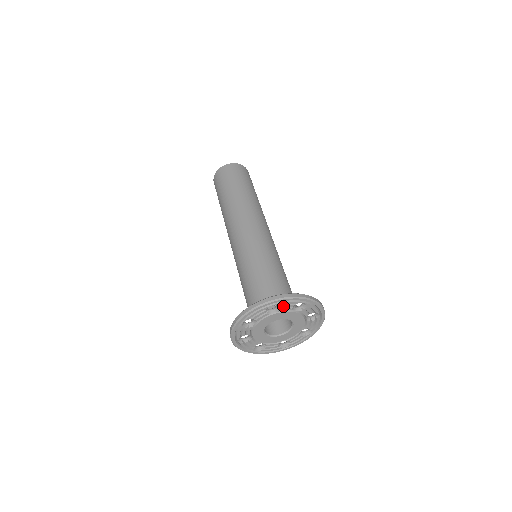
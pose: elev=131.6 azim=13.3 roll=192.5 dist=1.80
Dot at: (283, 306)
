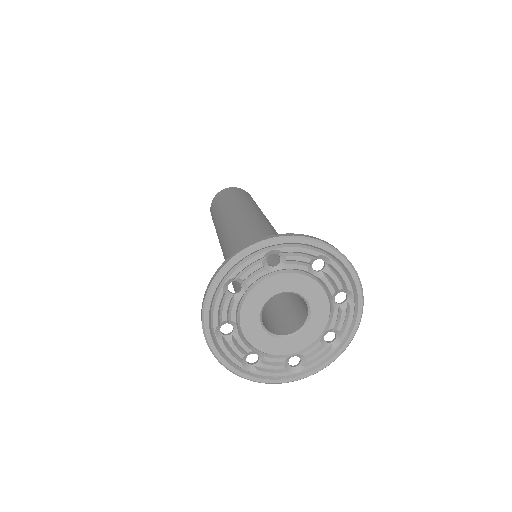
Dot at: (245, 274)
